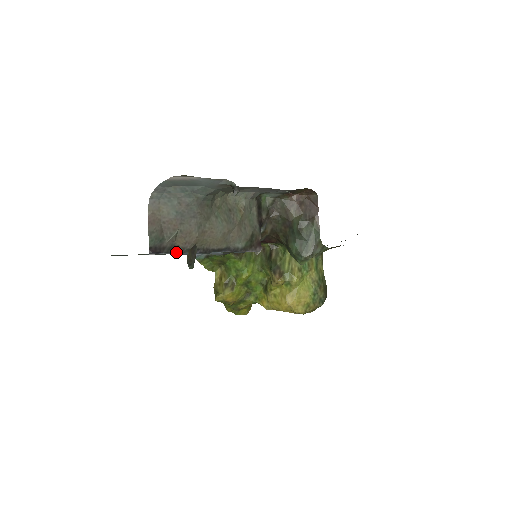
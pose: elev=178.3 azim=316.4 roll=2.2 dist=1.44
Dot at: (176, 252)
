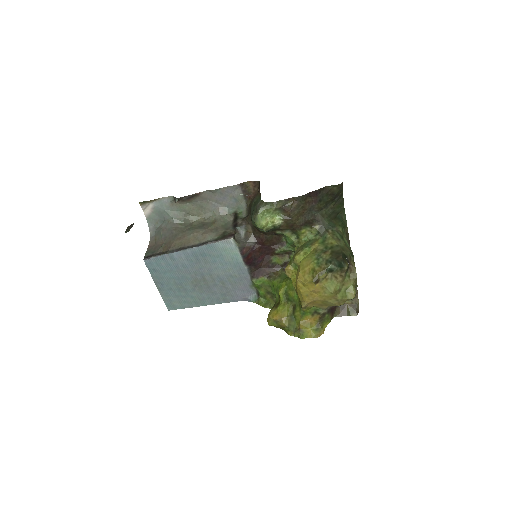
Dot at: (161, 254)
